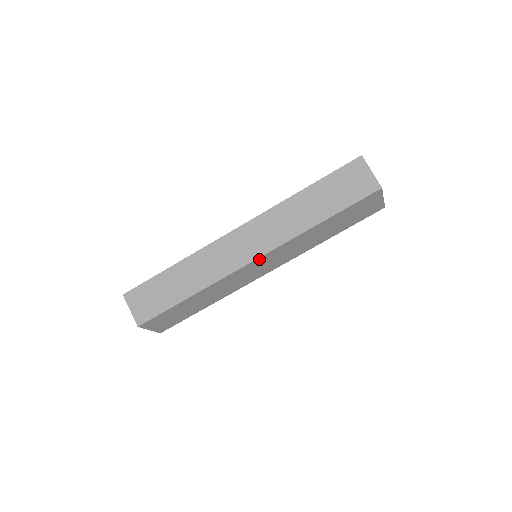
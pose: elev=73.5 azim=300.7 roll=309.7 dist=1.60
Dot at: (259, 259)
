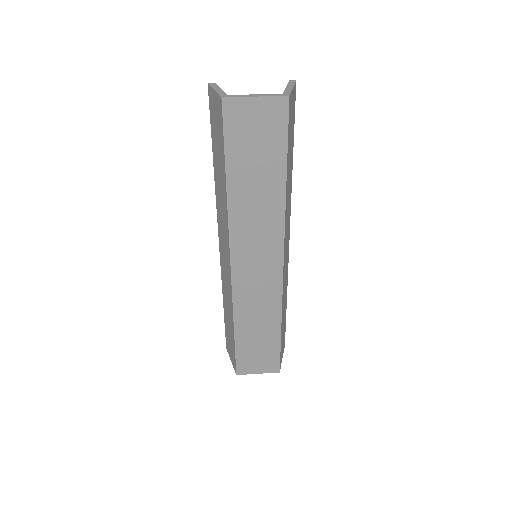
Dot at: (234, 262)
